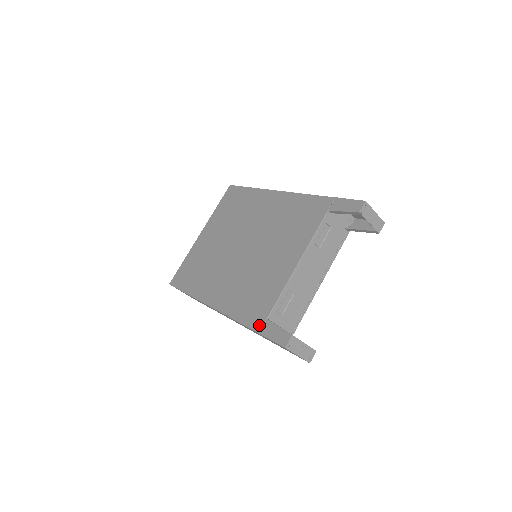
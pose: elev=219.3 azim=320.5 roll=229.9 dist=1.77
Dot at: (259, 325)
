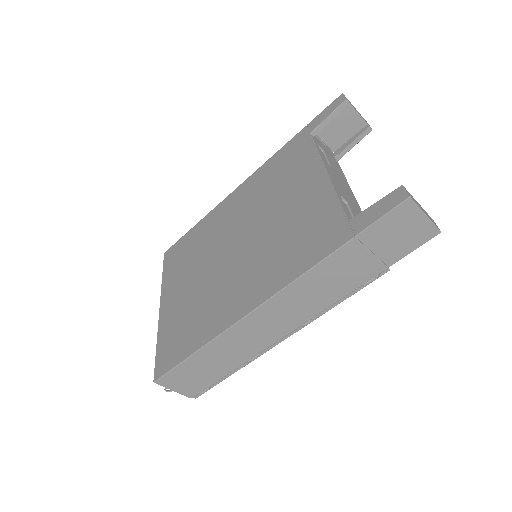
Dot at: (345, 234)
